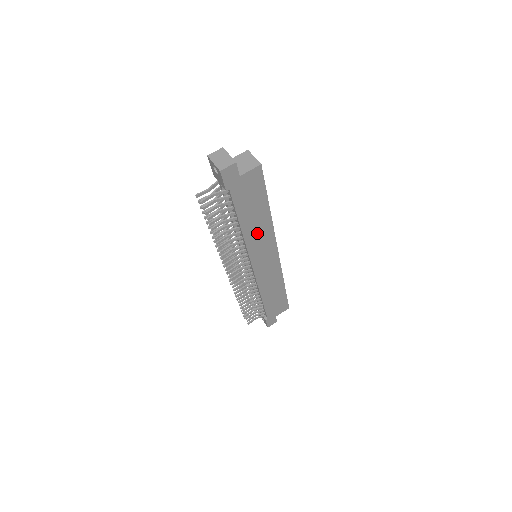
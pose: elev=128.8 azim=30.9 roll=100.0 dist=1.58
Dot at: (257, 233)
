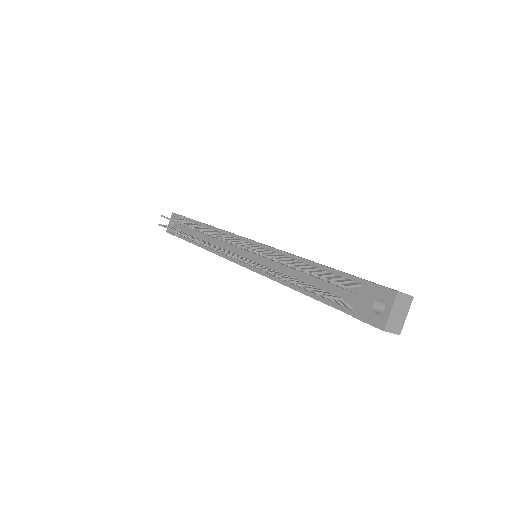
Dot at: occluded
